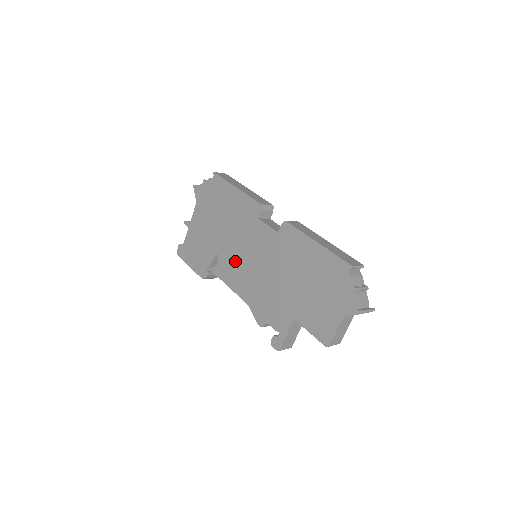
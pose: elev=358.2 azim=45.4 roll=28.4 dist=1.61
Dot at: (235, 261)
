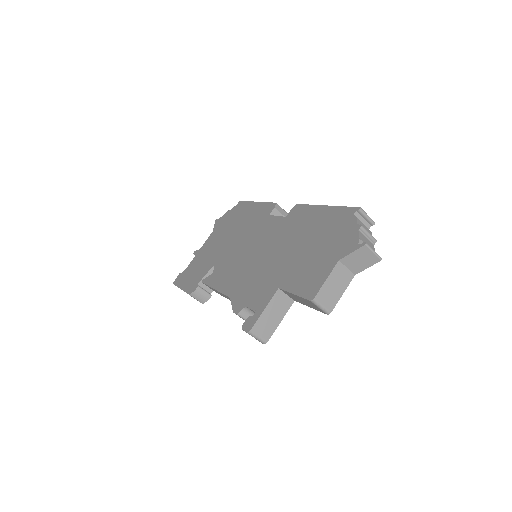
Dot at: (232, 261)
